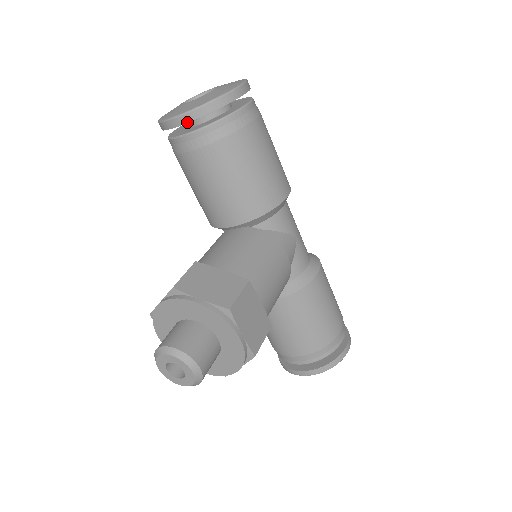
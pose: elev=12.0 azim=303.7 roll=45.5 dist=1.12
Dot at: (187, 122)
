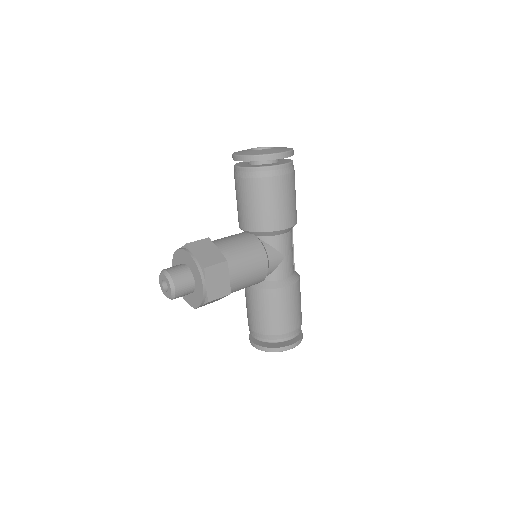
Dot at: occluded
